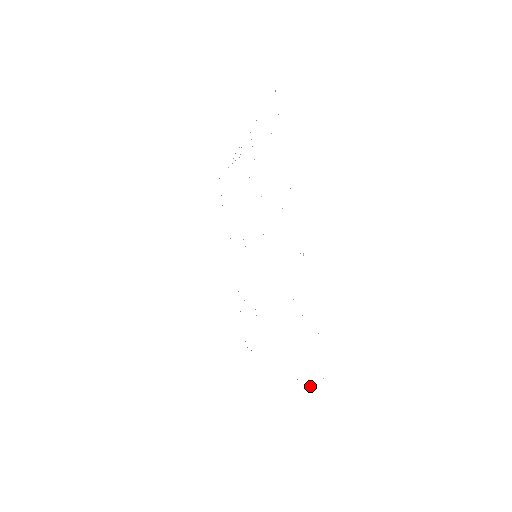
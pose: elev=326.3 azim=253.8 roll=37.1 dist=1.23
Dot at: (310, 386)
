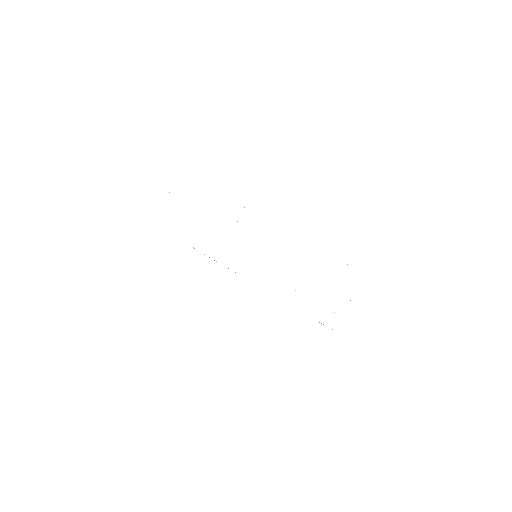
Dot at: occluded
